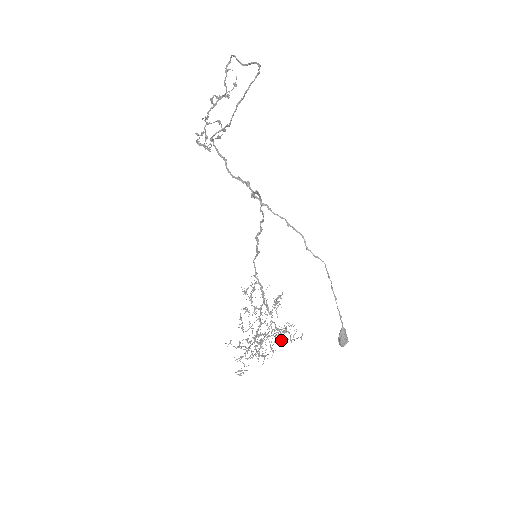
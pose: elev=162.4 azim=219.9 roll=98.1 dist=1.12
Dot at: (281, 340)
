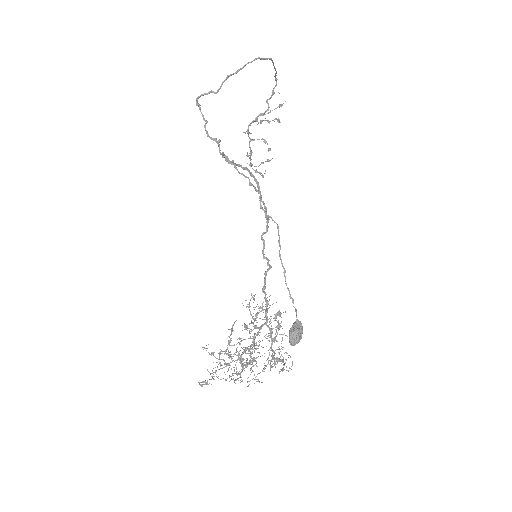
Dot at: (270, 368)
